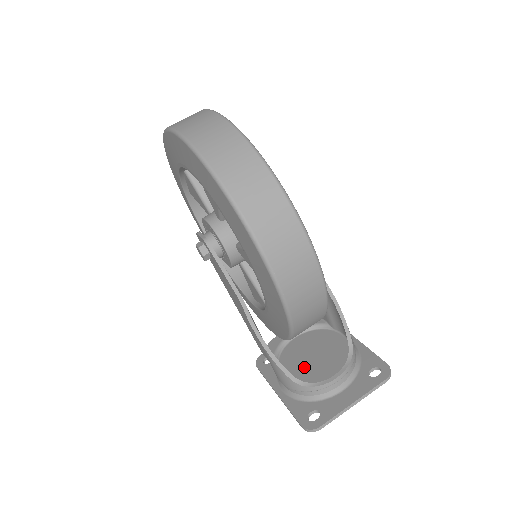
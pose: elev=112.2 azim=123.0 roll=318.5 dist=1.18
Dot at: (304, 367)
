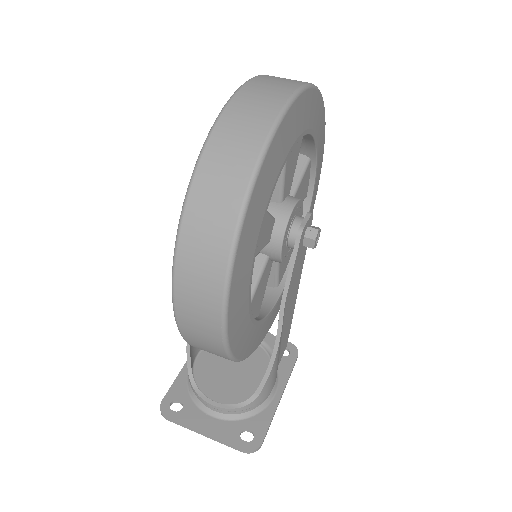
Dot at: (216, 368)
